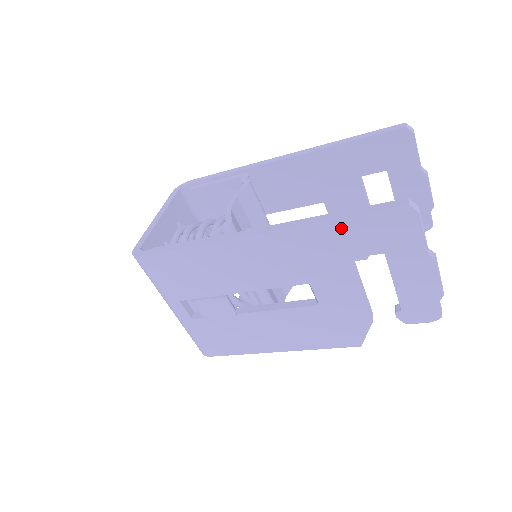
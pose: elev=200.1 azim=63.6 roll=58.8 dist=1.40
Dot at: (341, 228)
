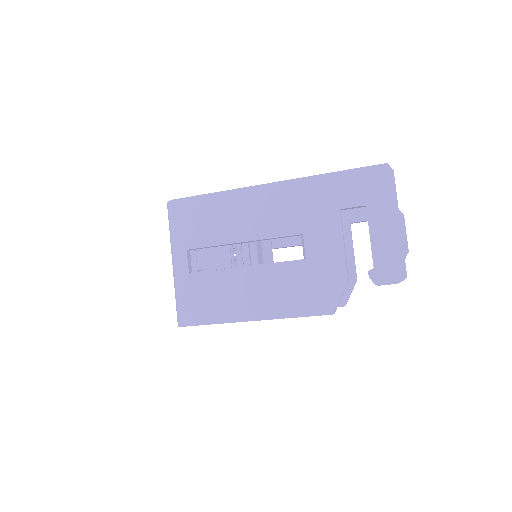
Dot at: (337, 180)
